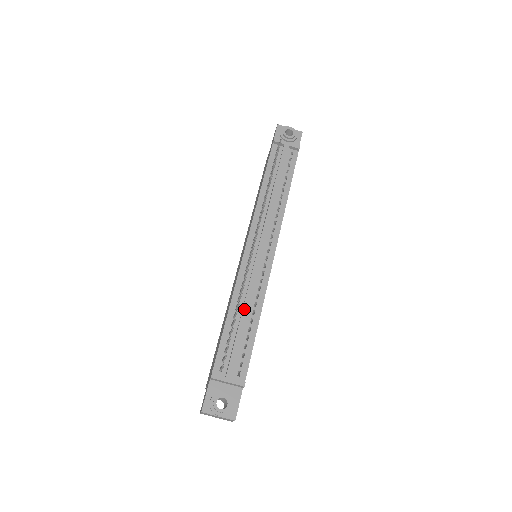
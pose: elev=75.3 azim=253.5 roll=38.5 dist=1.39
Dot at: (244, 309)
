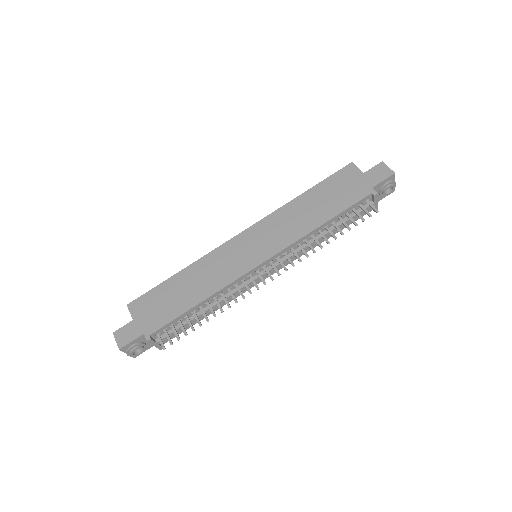
Dot at: occluded
